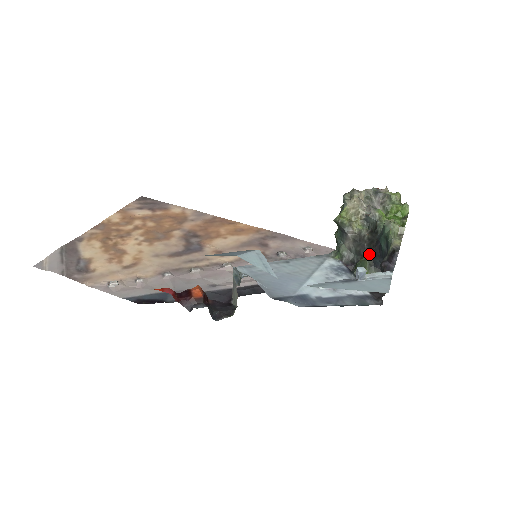
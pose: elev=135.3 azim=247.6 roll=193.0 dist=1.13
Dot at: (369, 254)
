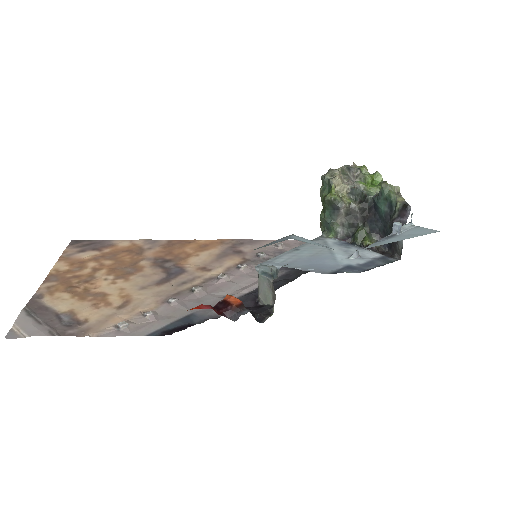
Dot at: (363, 223)
